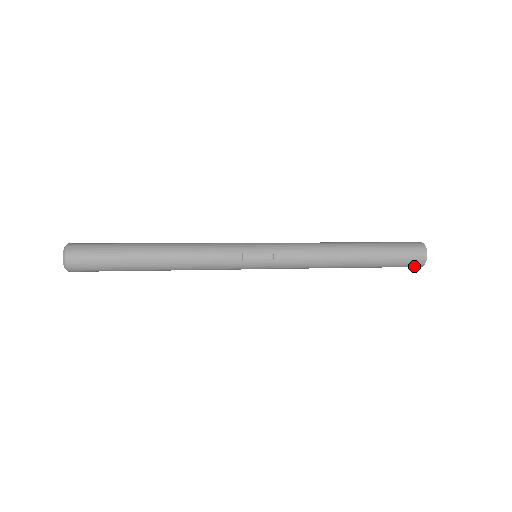
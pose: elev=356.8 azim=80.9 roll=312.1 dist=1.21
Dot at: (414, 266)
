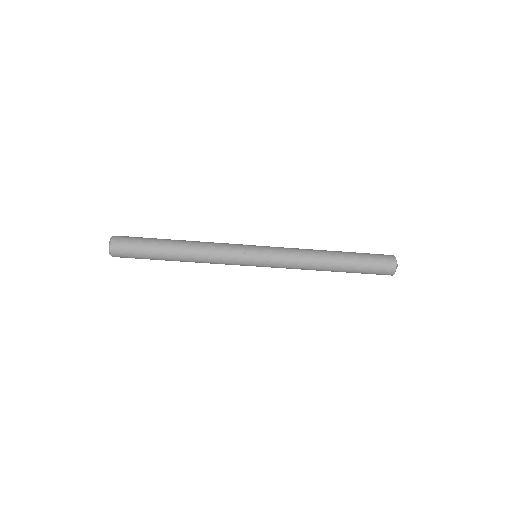
Dot at: (386, 273)
